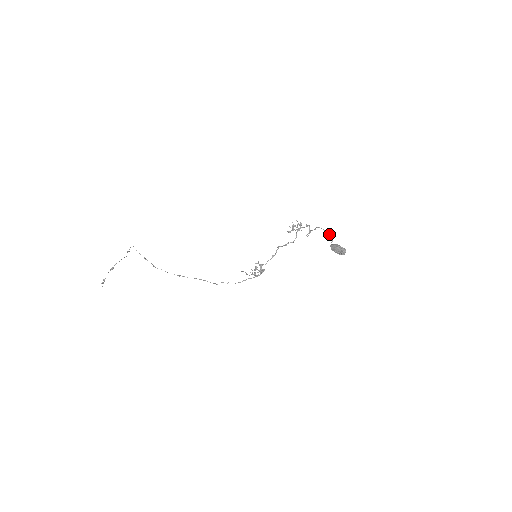
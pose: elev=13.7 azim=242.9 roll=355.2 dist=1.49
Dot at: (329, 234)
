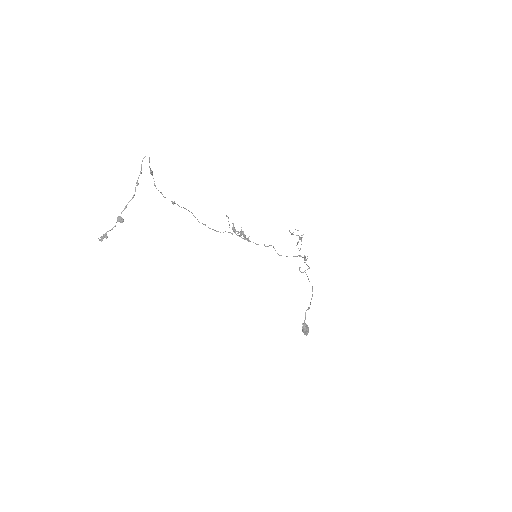
Dot at: occluded
